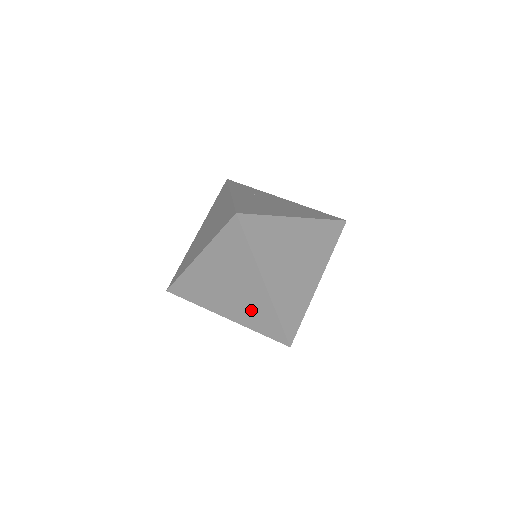
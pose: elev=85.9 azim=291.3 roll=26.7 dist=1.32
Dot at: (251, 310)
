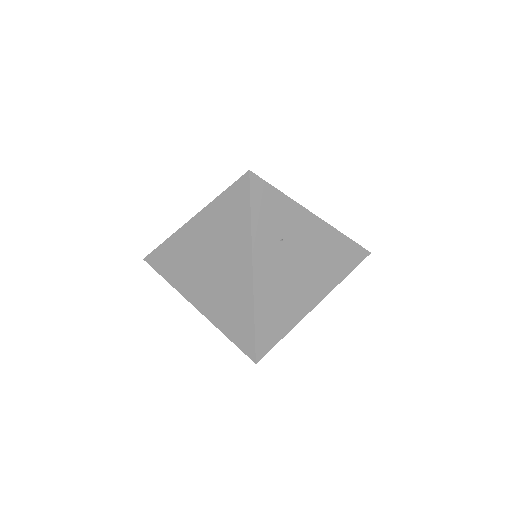
Dot at: occluded
